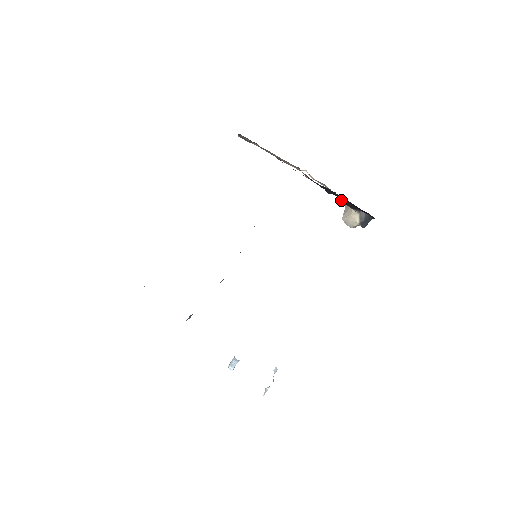
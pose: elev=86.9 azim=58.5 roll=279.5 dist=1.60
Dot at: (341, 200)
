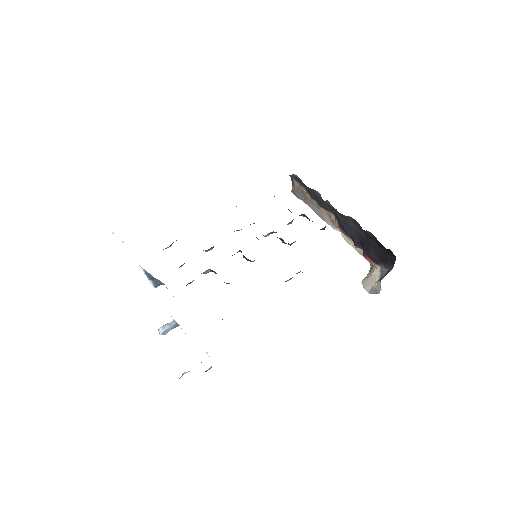
Dot at: (366, 249)
